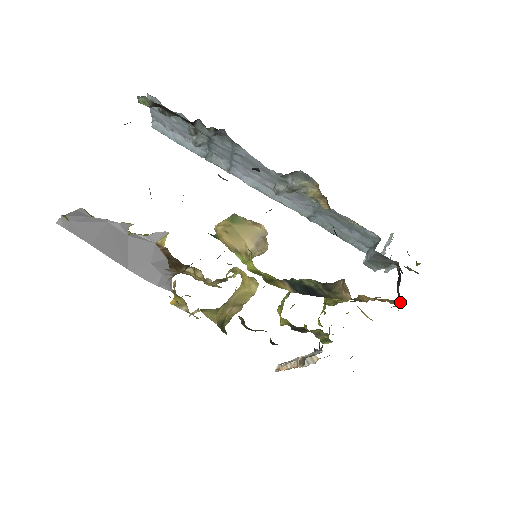
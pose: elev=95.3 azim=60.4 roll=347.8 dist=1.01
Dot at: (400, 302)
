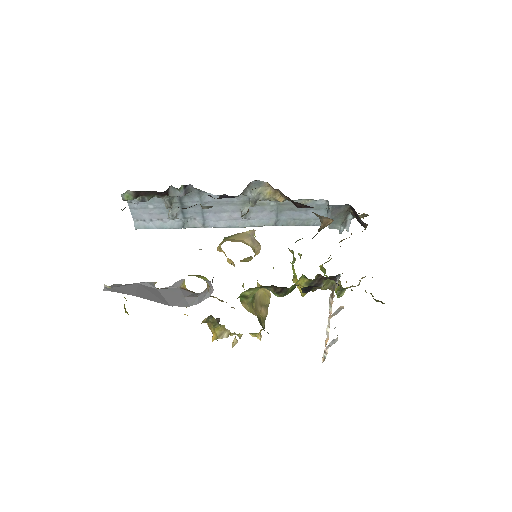
Dot at: (367, 225)
